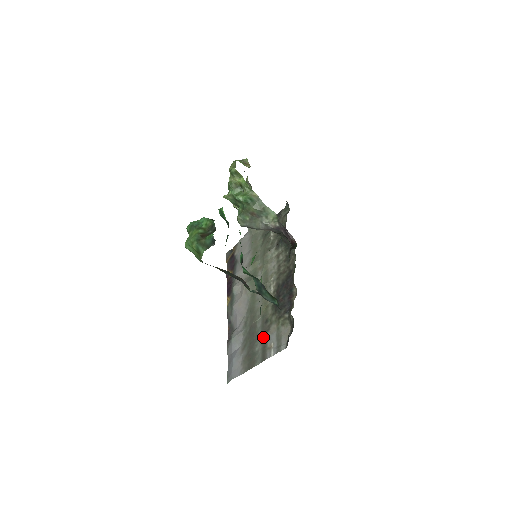
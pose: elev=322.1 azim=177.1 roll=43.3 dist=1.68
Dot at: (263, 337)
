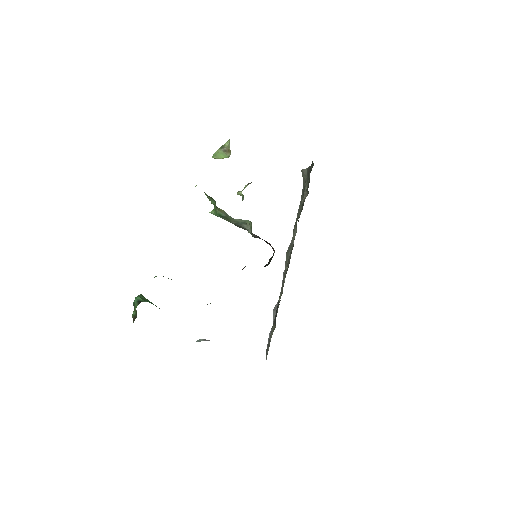
Dot at: occluded
